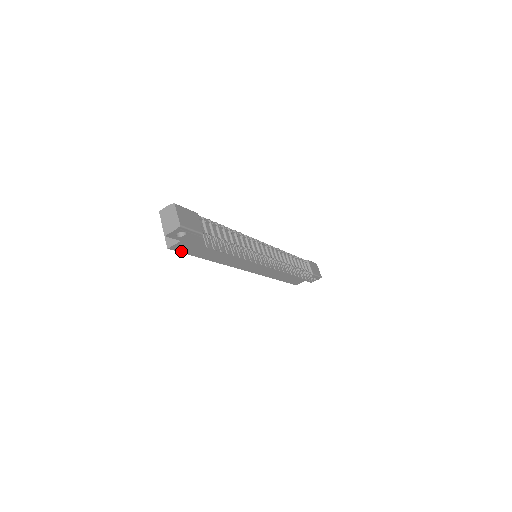
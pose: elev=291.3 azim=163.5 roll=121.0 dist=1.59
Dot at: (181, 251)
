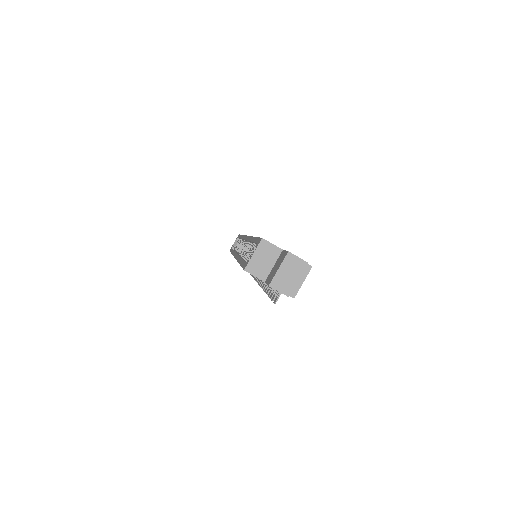
Dot at: occluded
